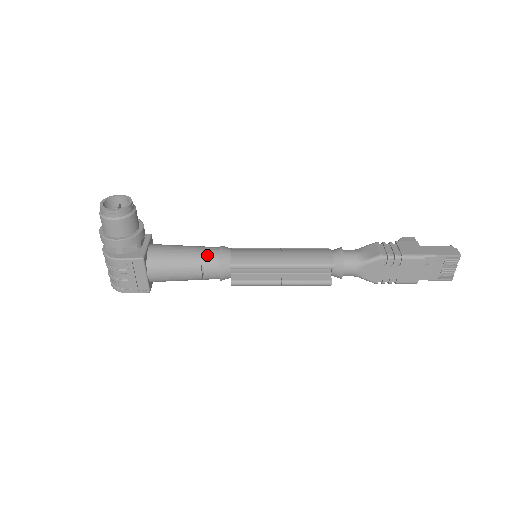
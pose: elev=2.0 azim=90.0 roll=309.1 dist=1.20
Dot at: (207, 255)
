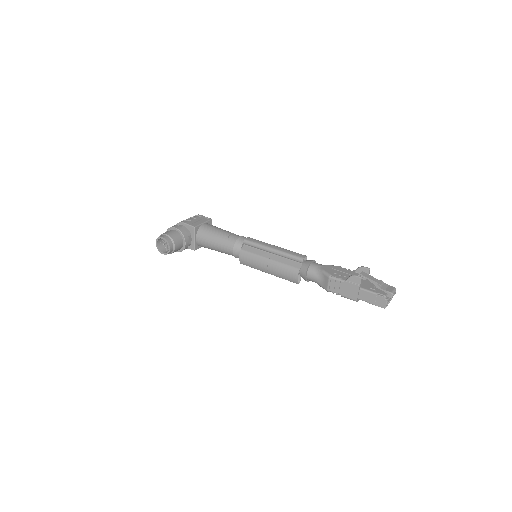
Dot at: (227, 252)
